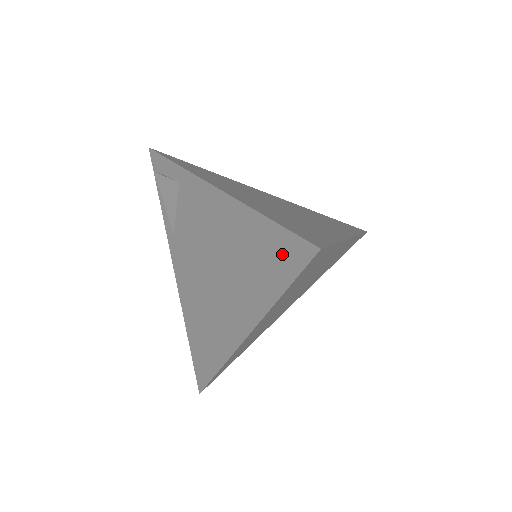
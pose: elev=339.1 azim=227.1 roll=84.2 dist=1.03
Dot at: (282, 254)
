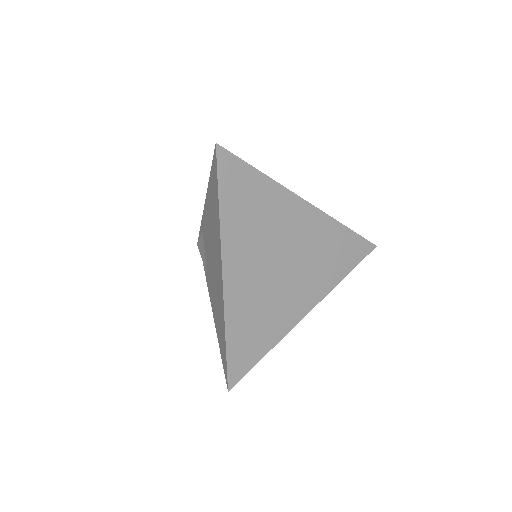
Dot at: (214, 178)
